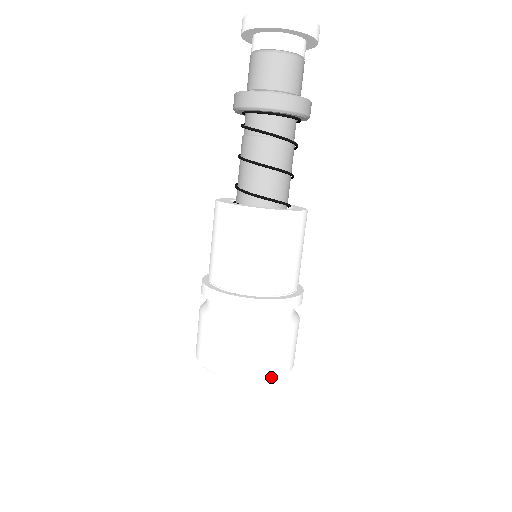
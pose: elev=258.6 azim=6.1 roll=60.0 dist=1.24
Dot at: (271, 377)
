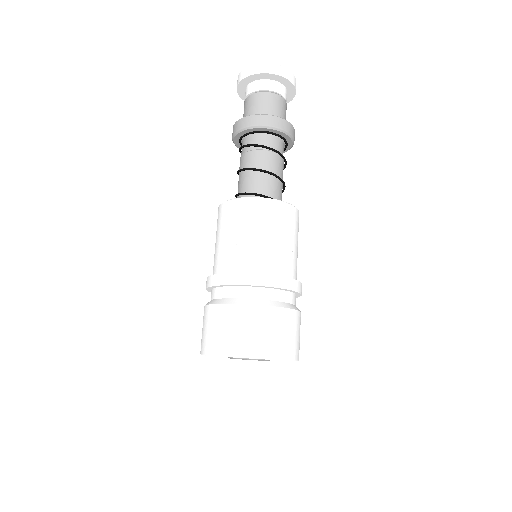
Dot at: (280, 357)
